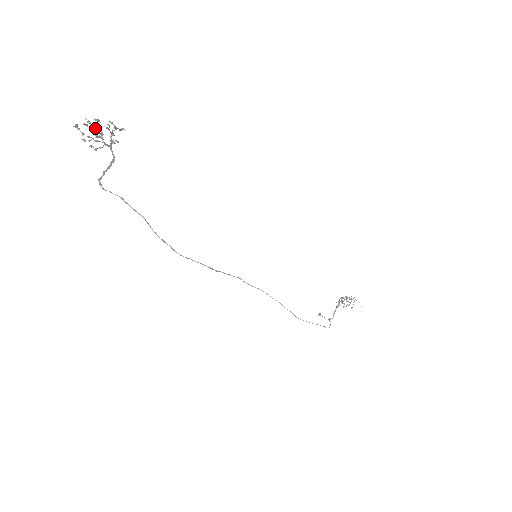
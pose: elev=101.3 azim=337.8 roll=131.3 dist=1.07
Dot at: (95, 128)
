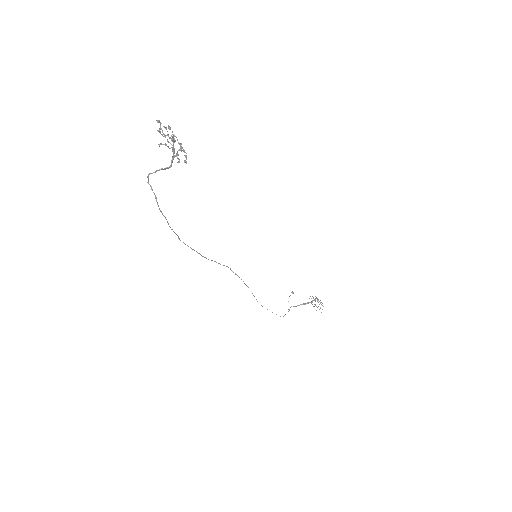
Dot at: occluded
